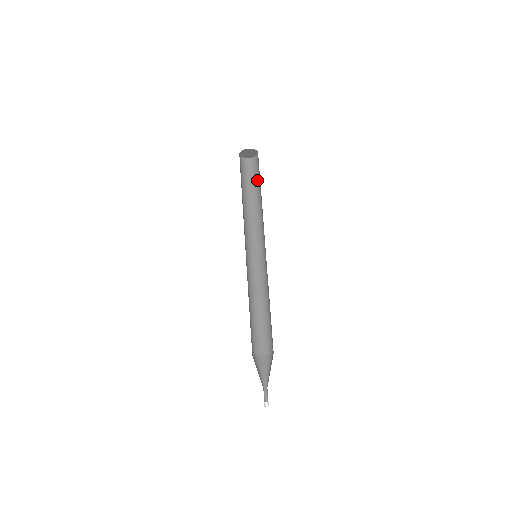
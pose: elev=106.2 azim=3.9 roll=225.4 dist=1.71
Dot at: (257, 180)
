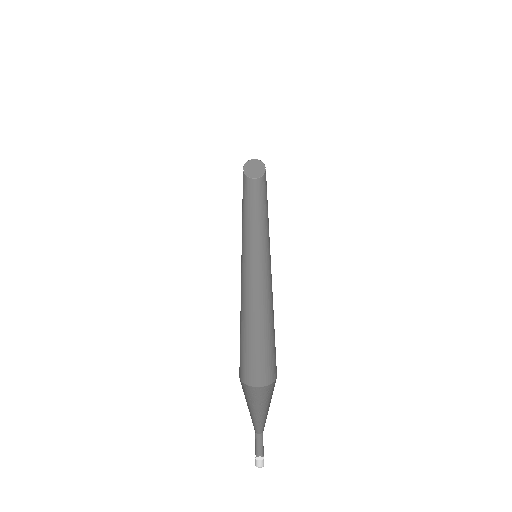
Dot at: (263, 193)
